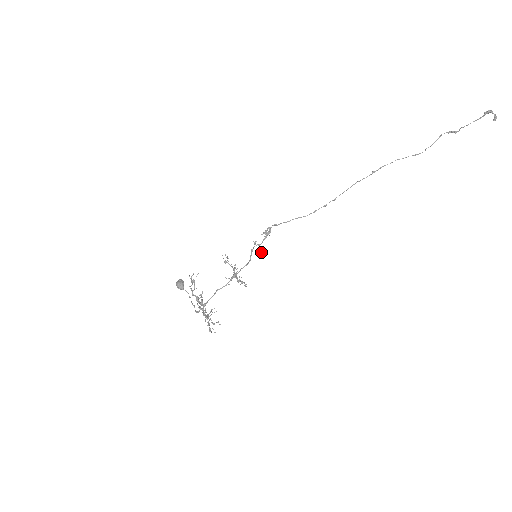
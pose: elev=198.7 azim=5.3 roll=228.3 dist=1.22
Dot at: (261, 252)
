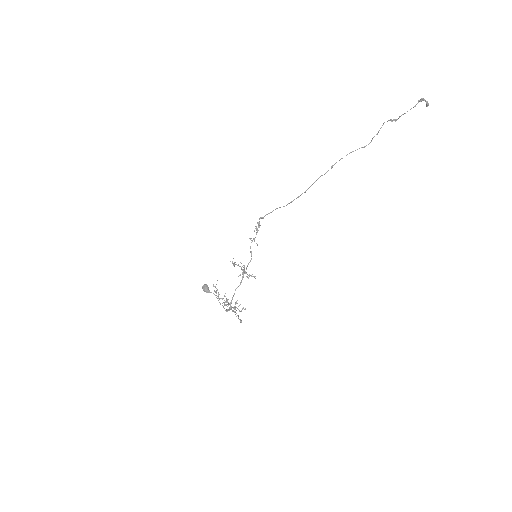
Dot at: occluded
